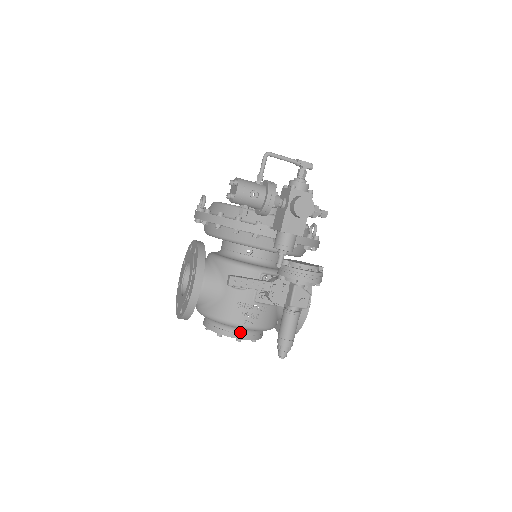
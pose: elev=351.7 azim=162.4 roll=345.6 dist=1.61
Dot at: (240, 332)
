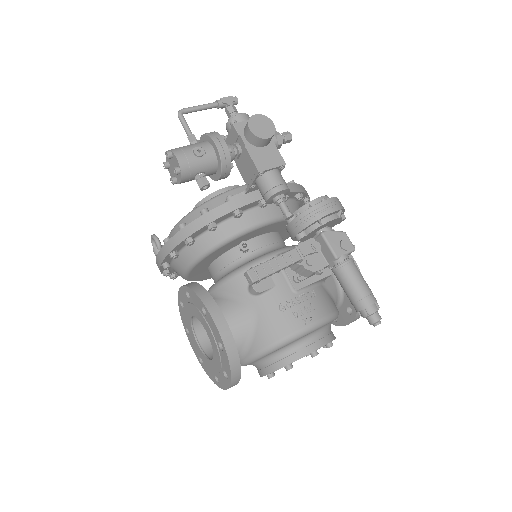
Dot at: (309, 342)
